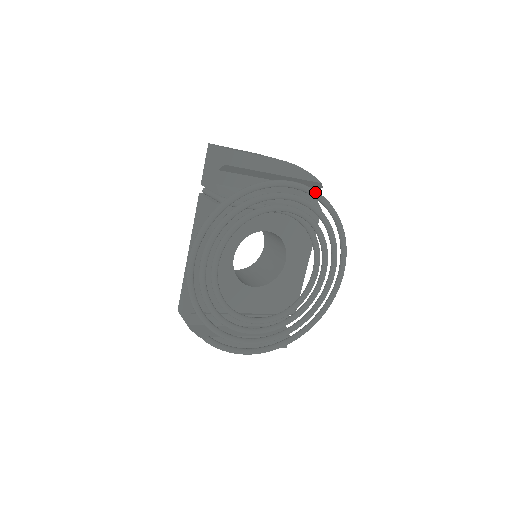
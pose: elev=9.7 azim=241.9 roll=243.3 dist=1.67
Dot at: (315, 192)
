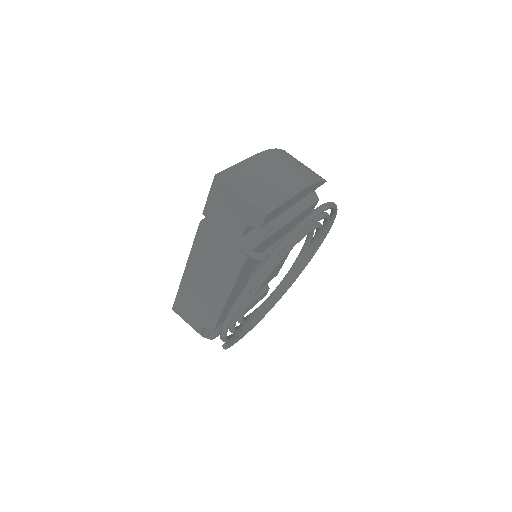
Dot at: (330, 207)
